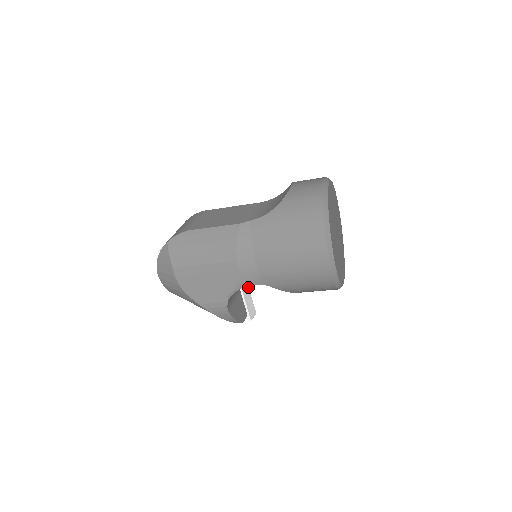
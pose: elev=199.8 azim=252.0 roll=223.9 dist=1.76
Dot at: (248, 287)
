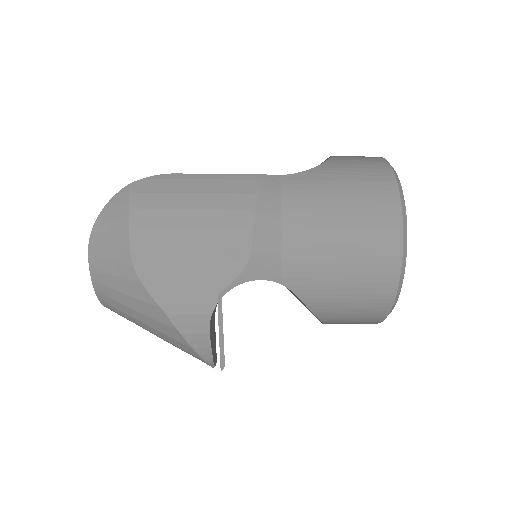
Dot at: (222, 317)
